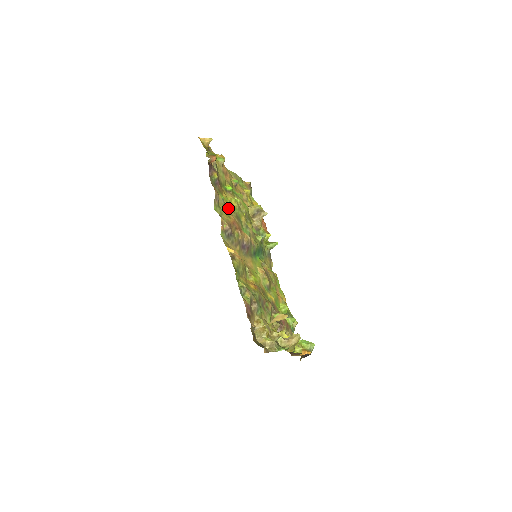
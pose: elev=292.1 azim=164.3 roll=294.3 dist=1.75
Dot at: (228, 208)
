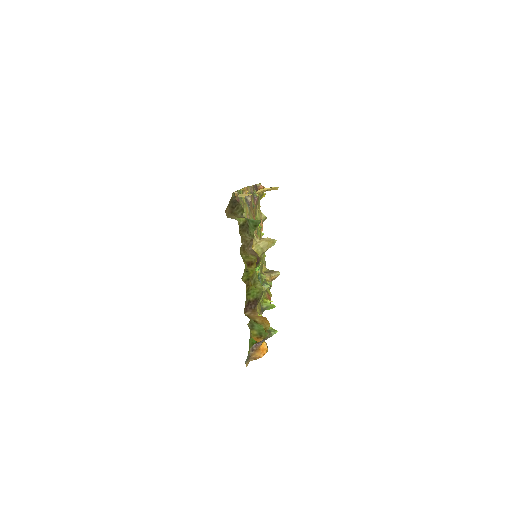
Dot at: occluded
